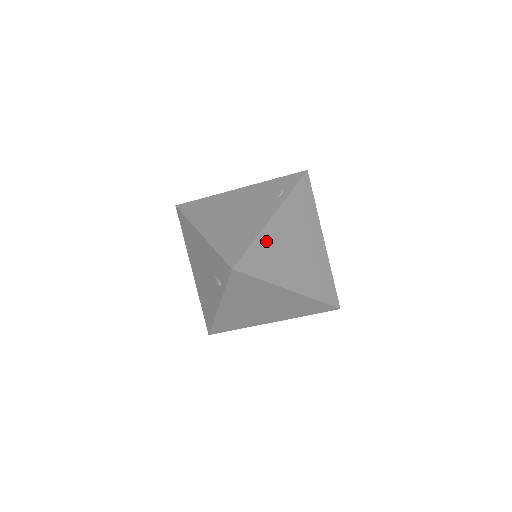
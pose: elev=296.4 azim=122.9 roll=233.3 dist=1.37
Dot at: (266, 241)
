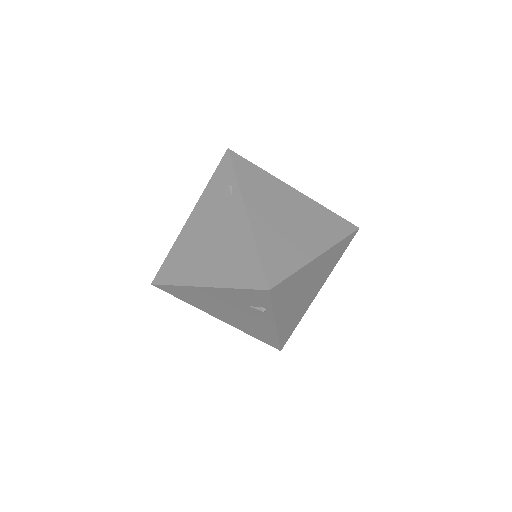
Dot at: (265, 239)
